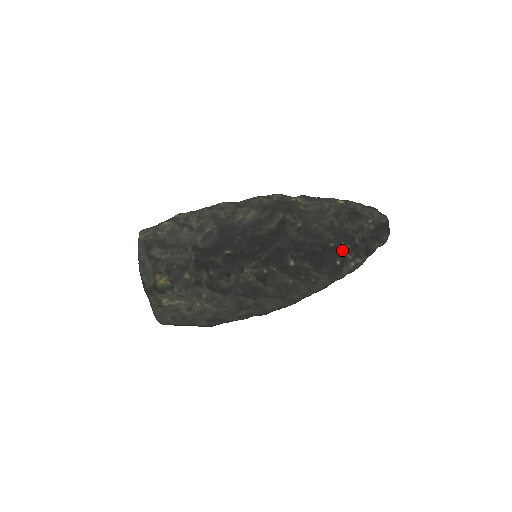
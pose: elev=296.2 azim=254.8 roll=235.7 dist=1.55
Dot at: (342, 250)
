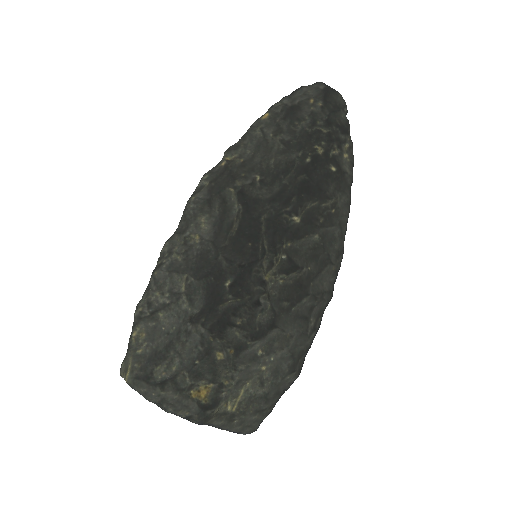
Dot at: (322, 154)
